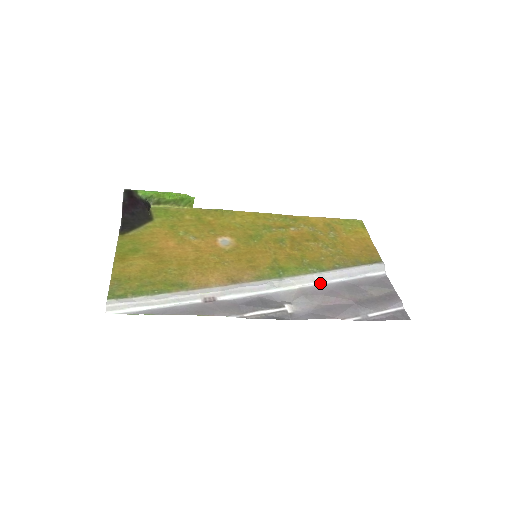
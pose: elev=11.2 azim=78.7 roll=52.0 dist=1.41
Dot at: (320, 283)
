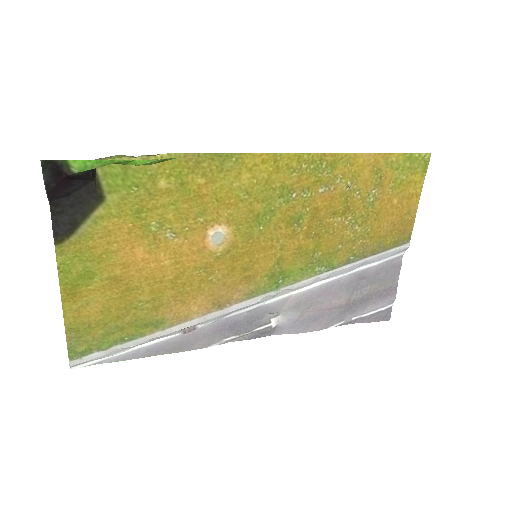
Dot at: (321, 283)
